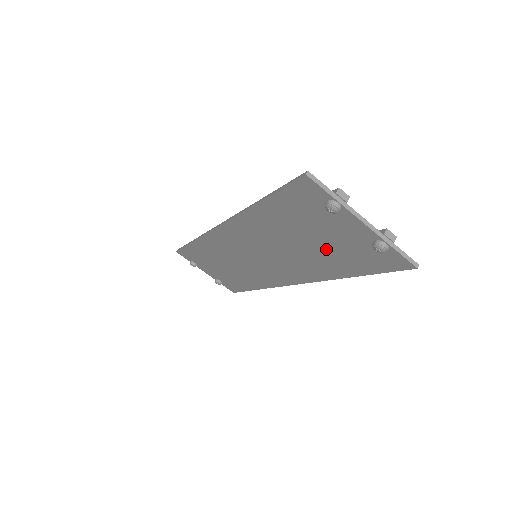
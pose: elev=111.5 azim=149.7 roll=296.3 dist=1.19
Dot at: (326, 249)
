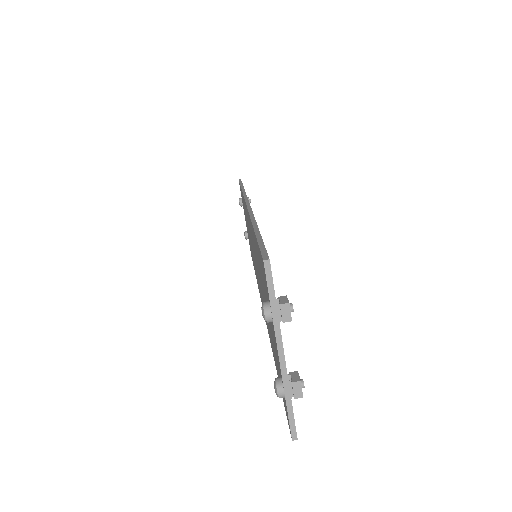
Dot at: occluded
